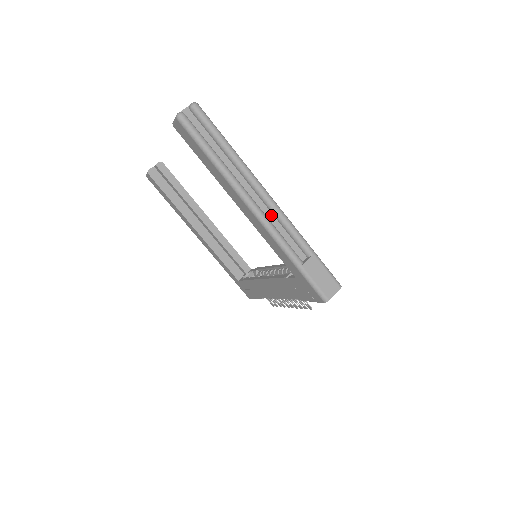
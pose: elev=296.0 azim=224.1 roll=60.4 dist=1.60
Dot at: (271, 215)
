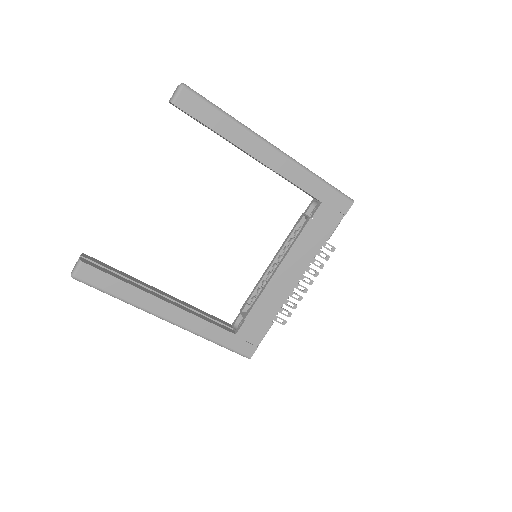
Dot at: occluded
